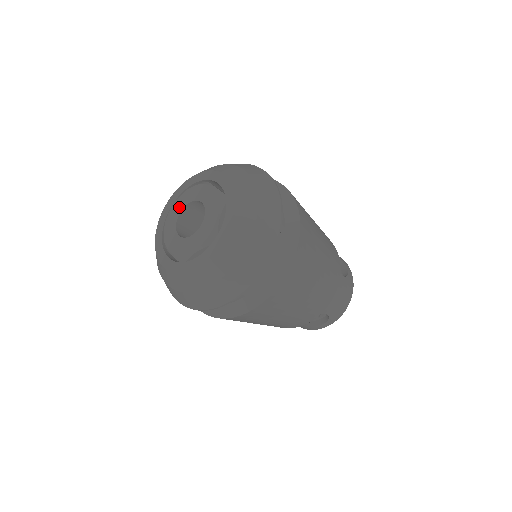
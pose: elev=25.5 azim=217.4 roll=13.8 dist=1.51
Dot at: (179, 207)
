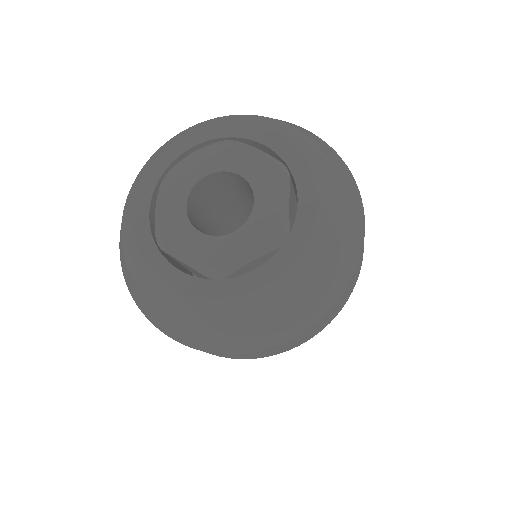
Dot at: (184, 182)
